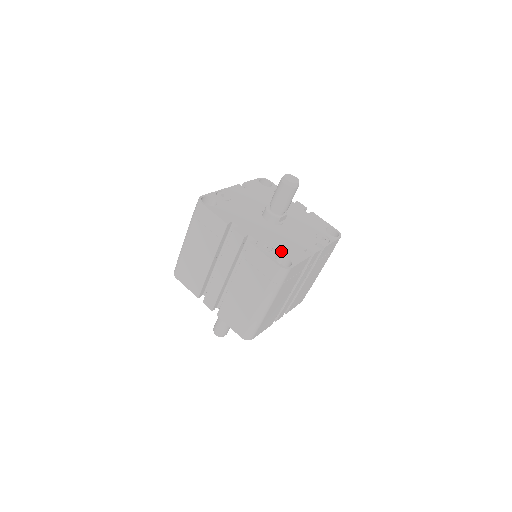
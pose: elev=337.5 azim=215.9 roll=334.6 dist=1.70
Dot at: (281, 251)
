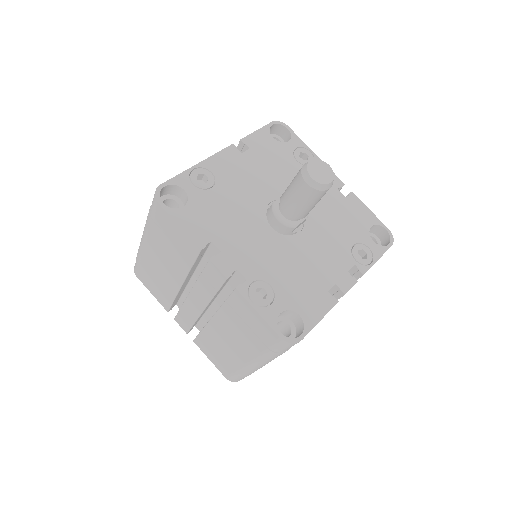
Dot at: (289, 300)
